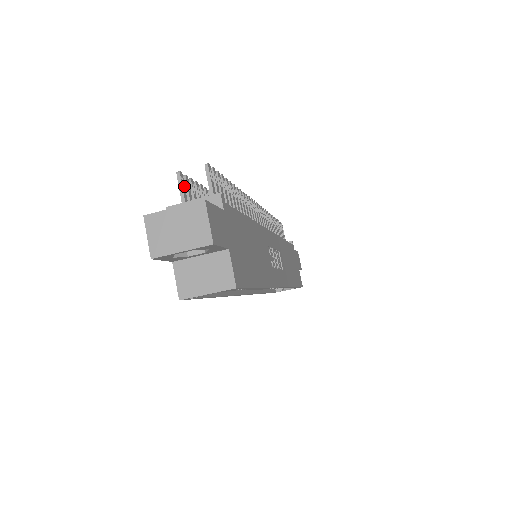
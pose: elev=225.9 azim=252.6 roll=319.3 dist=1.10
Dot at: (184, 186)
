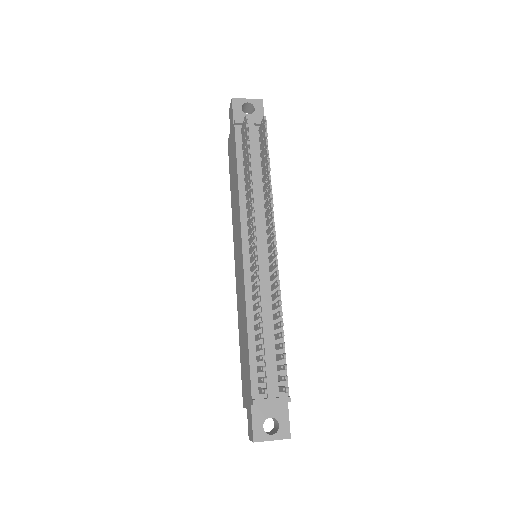
Dot at: occluded
